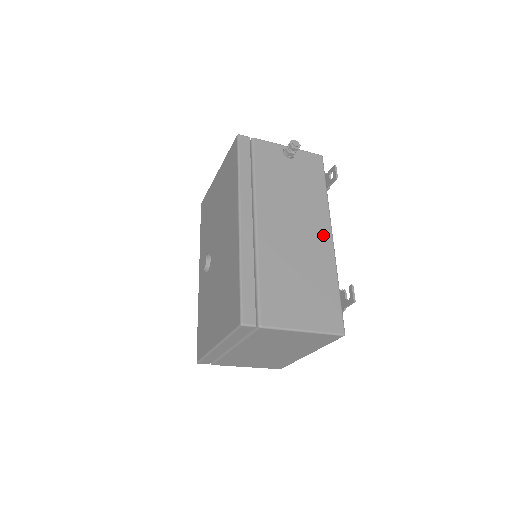
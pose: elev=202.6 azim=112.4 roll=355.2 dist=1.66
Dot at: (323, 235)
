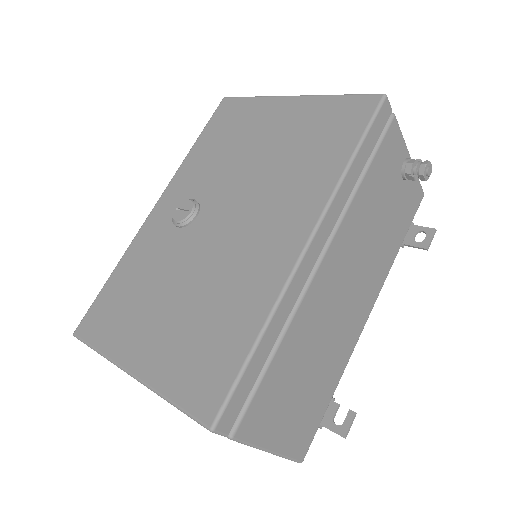
Dot at: (363, 313)
